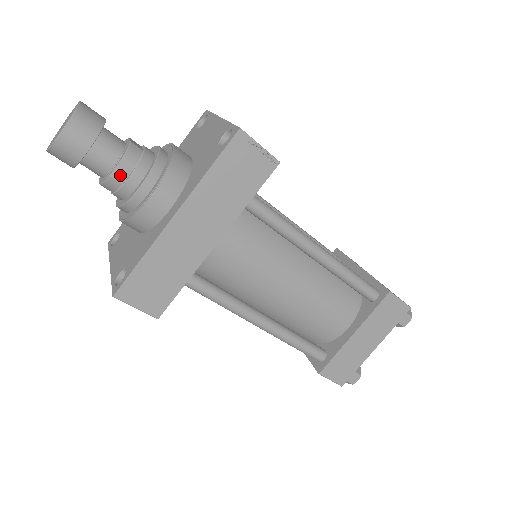
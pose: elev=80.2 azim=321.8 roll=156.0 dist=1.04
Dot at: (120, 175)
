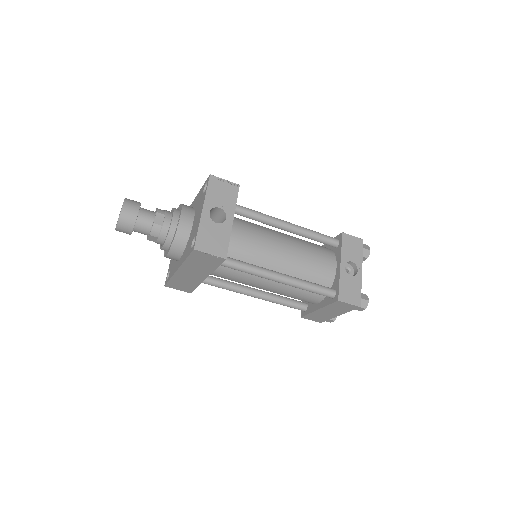
Dot at: (152, 240)
